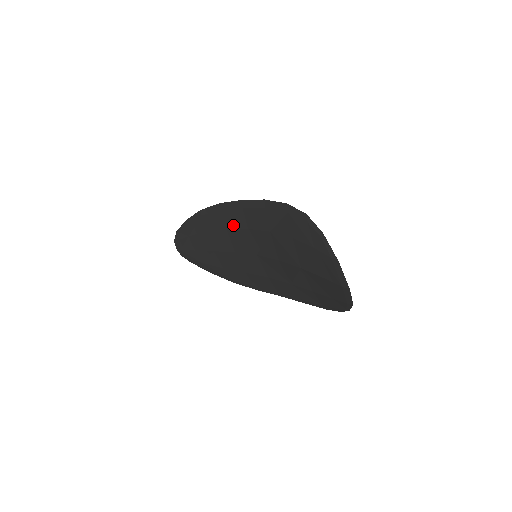
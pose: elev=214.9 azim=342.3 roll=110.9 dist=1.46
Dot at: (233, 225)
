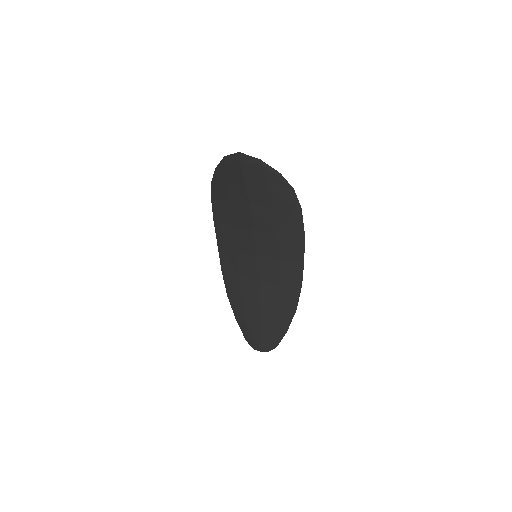
Dot at: (235, 266)
